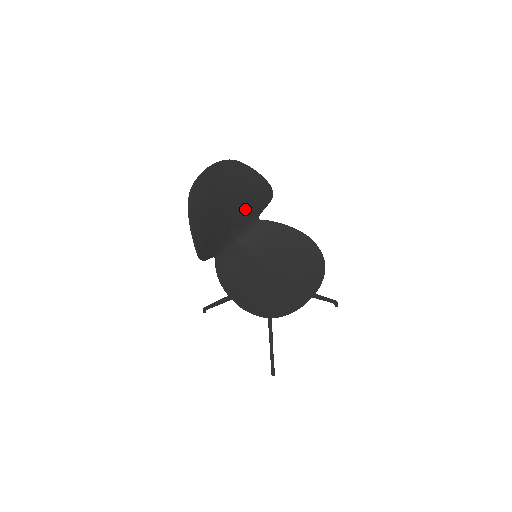
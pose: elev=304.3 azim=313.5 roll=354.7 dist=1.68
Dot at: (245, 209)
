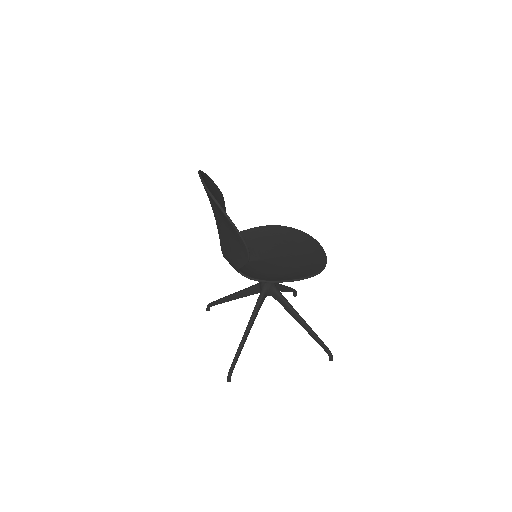
Dot at: occluded
